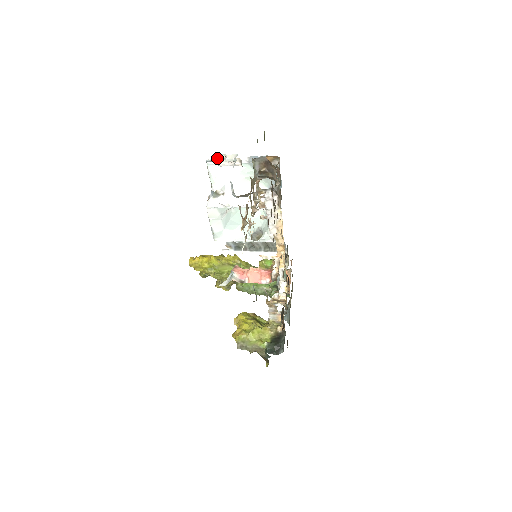
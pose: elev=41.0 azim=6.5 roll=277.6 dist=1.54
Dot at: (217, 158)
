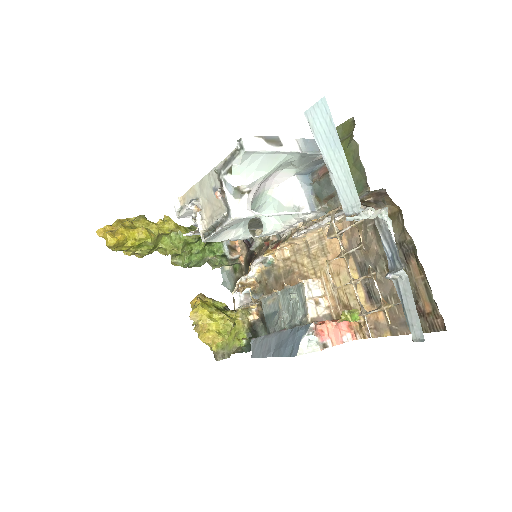
Dot at: (360, 213)
